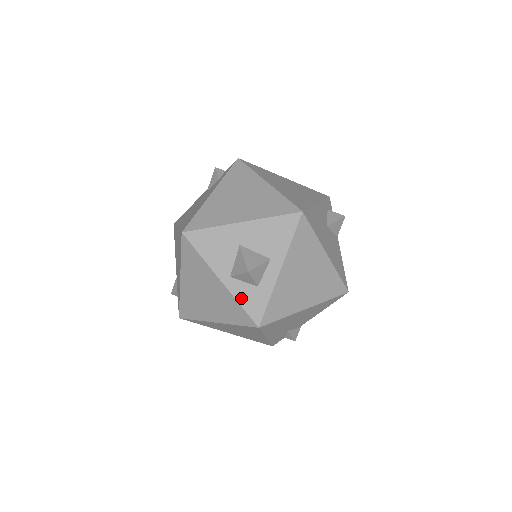
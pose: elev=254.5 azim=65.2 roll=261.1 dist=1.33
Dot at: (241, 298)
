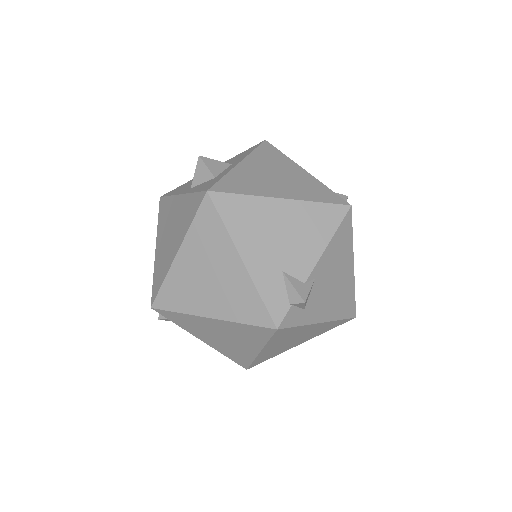
Dot at: (196, 190)
